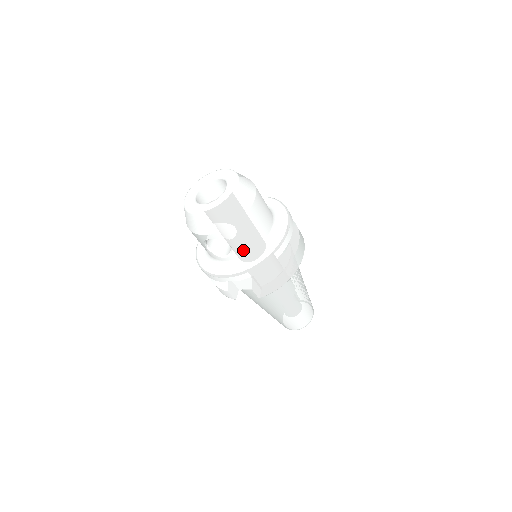
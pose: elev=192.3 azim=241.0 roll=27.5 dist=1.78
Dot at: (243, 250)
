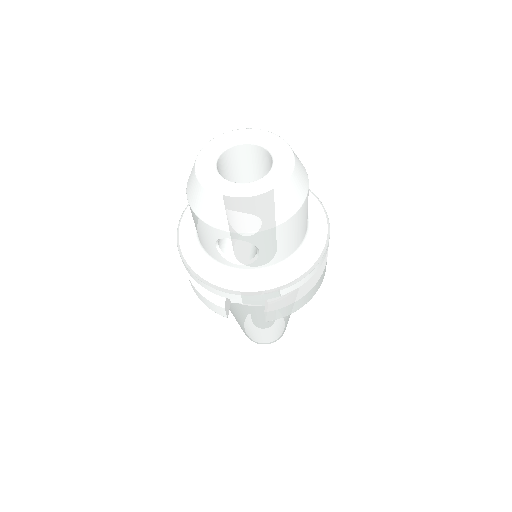
Dot at: (271, 259)
